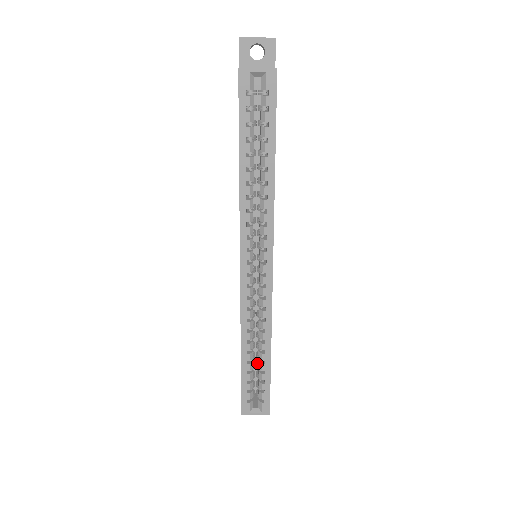
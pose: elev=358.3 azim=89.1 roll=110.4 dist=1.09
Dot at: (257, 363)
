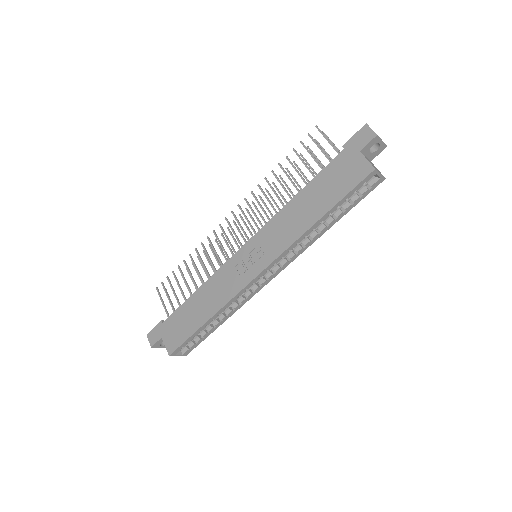
Dot at: occluded
